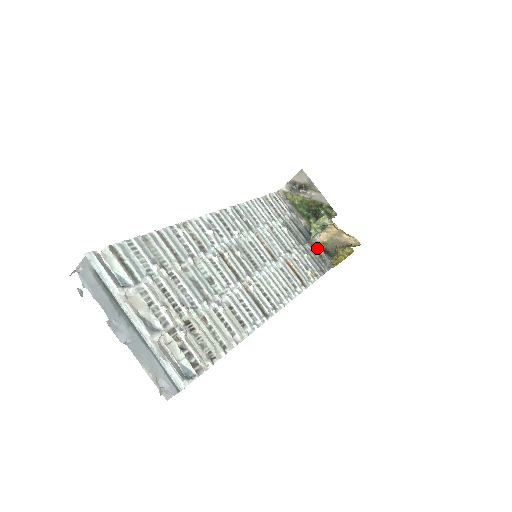
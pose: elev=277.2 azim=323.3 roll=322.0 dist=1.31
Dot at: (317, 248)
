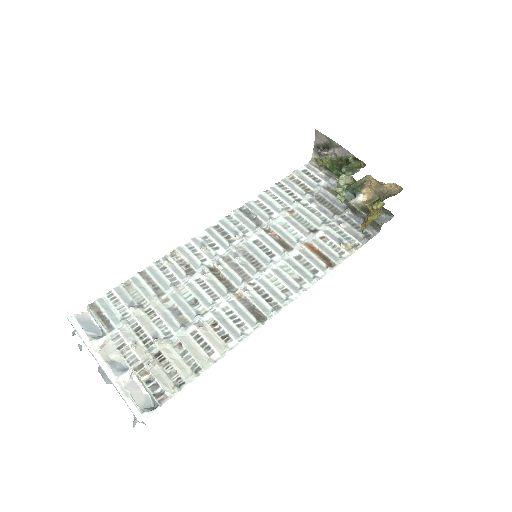
Dot at: (357, 211)
